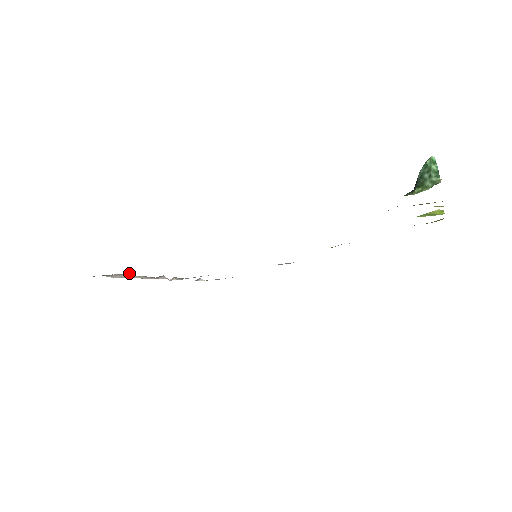
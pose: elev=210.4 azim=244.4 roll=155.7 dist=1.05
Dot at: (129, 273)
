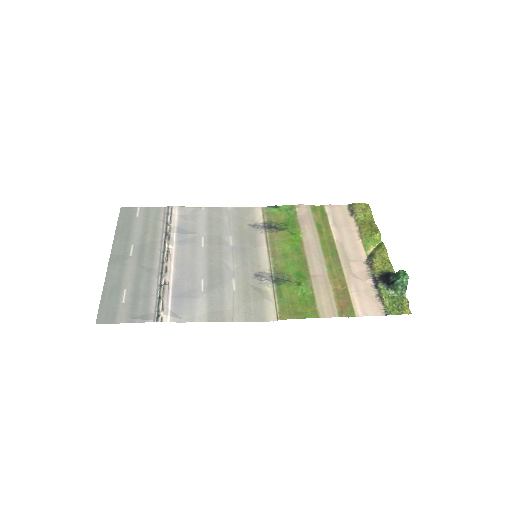
Dot at: (164, 285)
